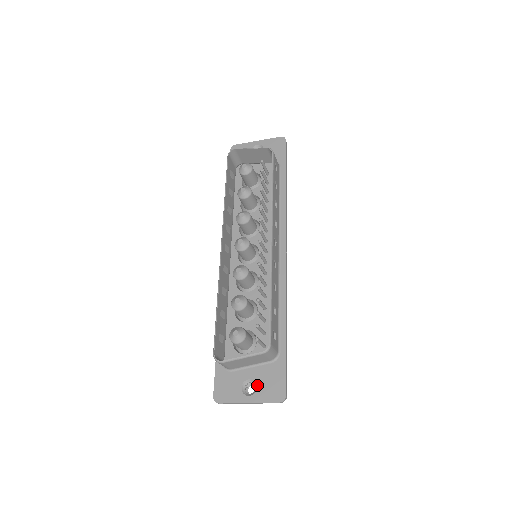
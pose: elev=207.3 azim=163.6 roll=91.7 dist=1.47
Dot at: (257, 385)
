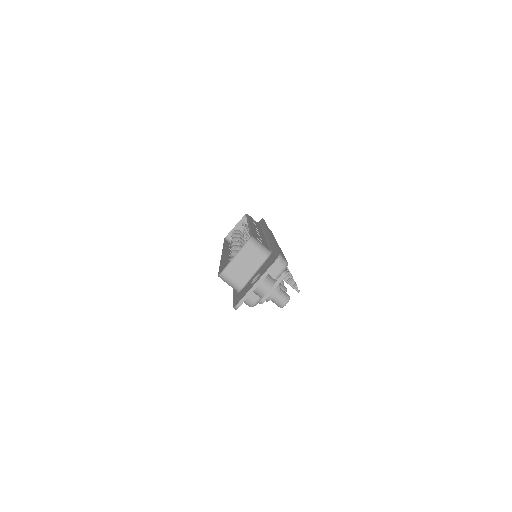
Dot at: (260, 272)
